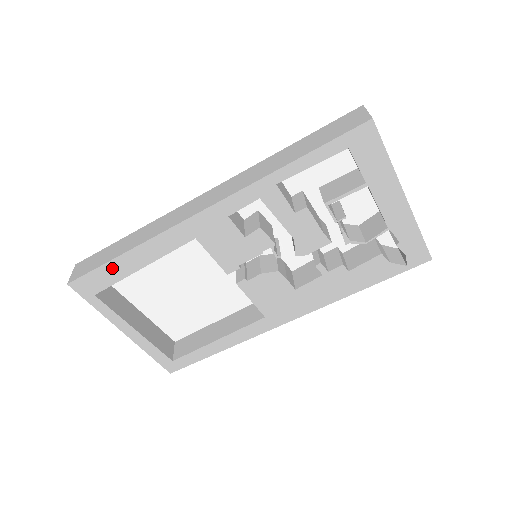
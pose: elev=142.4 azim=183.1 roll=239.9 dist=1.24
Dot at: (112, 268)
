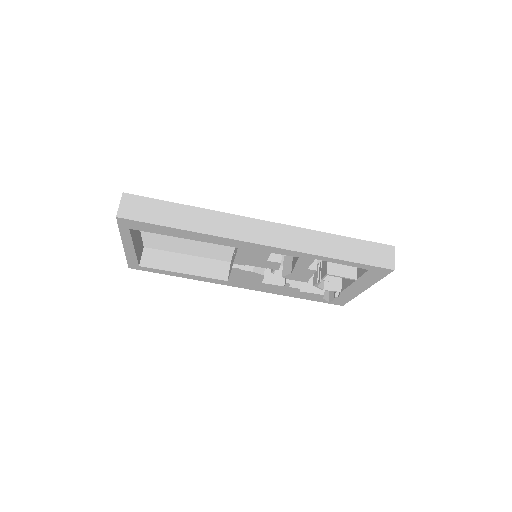
Dot at: (162, 229)
